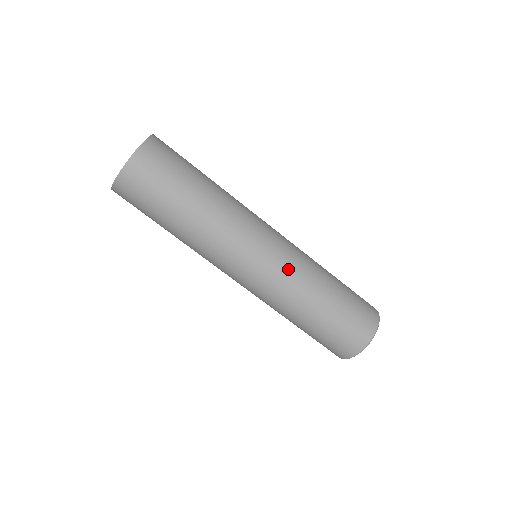
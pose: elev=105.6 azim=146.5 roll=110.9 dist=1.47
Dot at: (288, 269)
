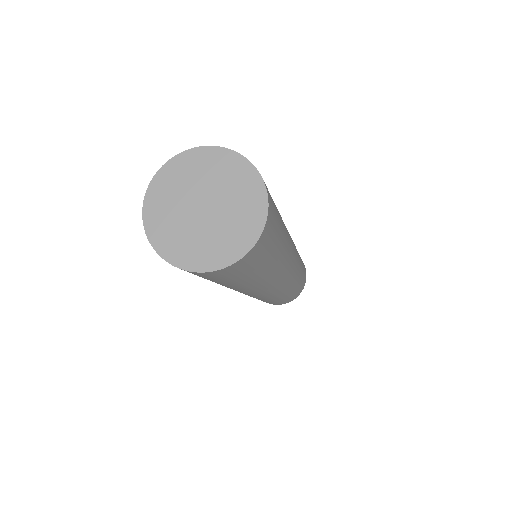
Dot at: occluded
